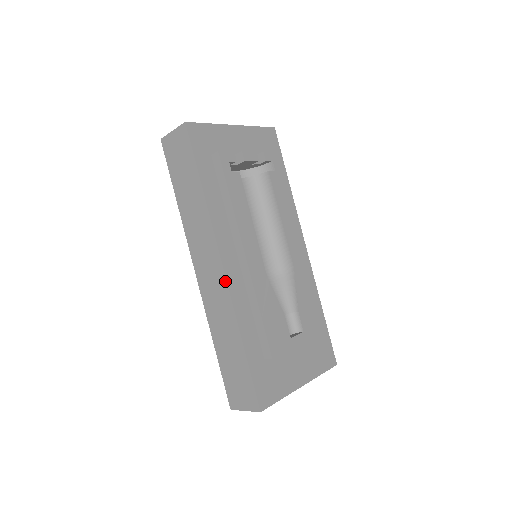
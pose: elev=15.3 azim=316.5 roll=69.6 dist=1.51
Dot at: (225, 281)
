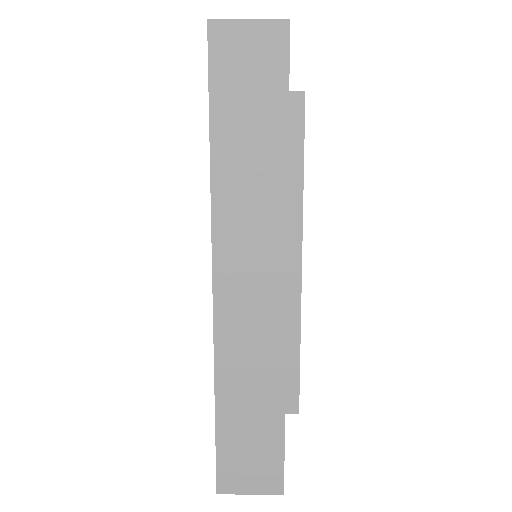
Dot at: (283, 304)
